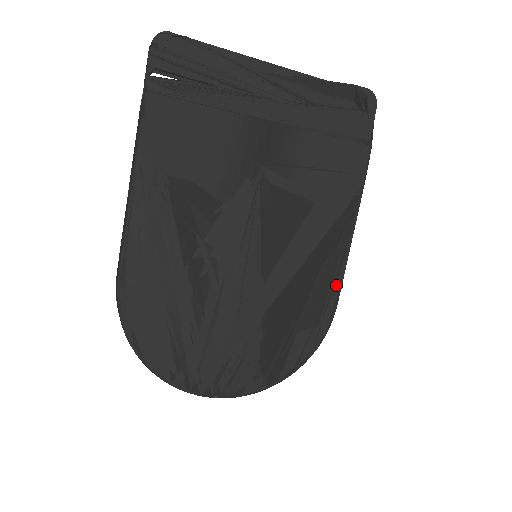
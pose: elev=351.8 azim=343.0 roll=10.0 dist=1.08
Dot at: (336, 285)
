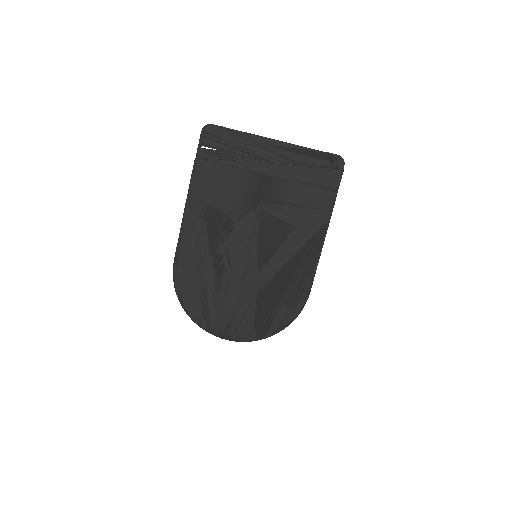
Dot at: (309, 281)
